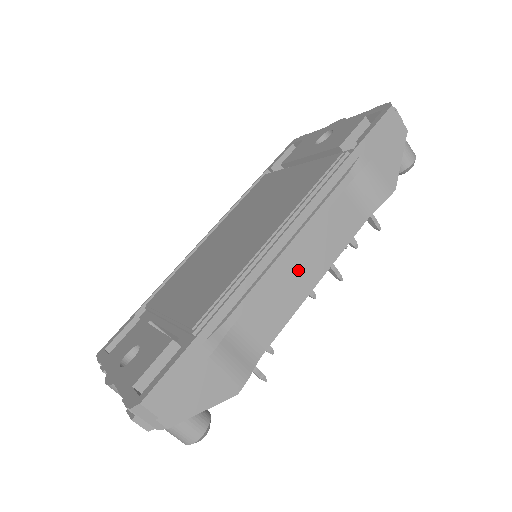
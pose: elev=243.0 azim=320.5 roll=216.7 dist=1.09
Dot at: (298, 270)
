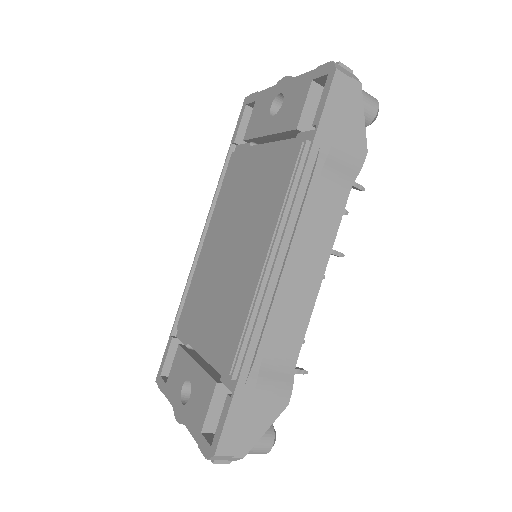
Dot at: (301, 278)
